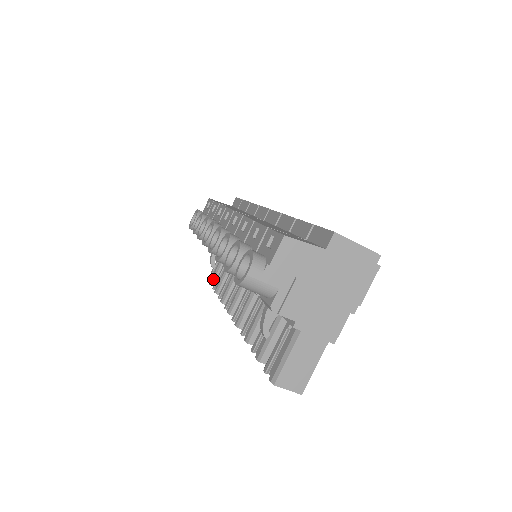
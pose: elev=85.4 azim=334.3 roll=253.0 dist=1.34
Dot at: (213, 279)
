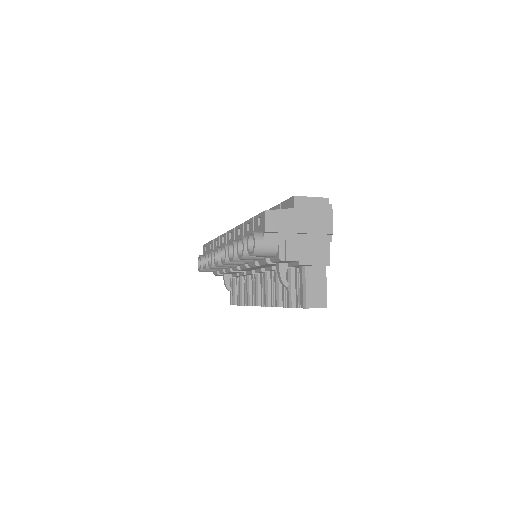
Dot at: (234, 300)
